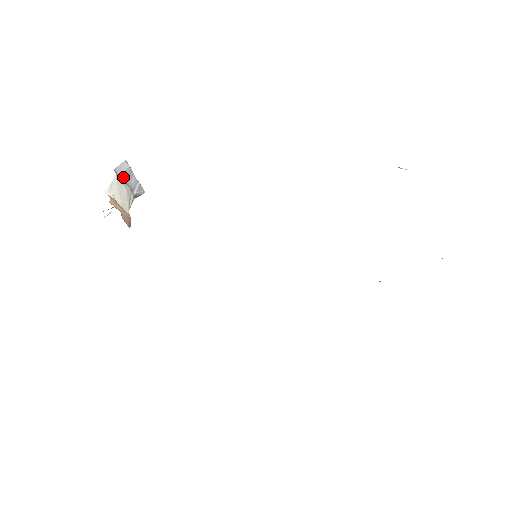
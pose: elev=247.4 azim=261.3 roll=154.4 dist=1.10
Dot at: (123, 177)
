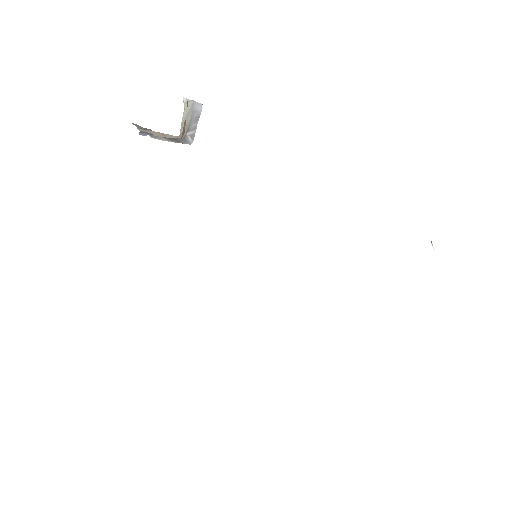
Dot at: (192, 113)
